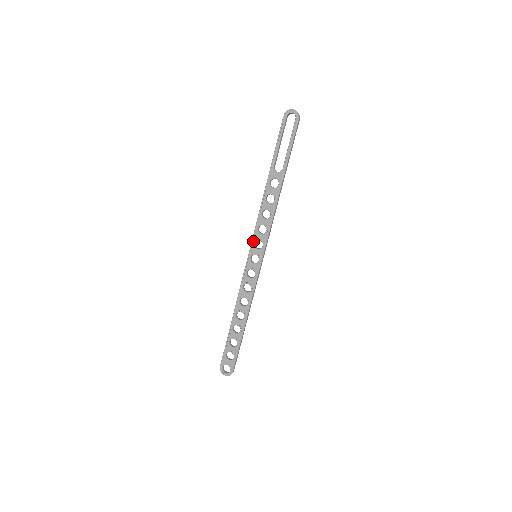
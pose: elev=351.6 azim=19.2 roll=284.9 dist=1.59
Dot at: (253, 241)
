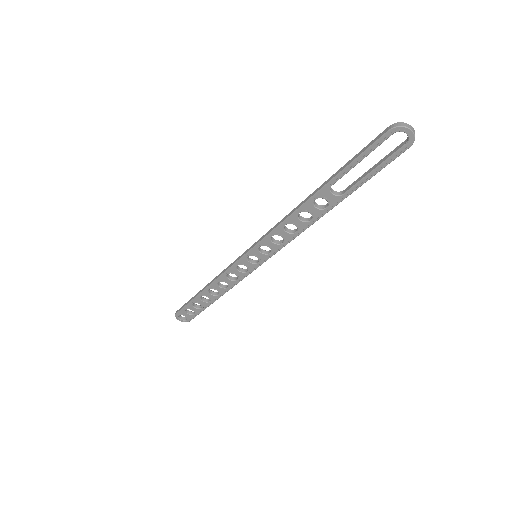
Dot at: (259, 245)
